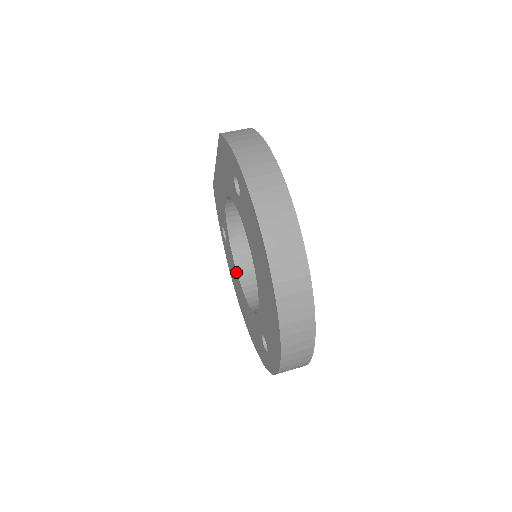
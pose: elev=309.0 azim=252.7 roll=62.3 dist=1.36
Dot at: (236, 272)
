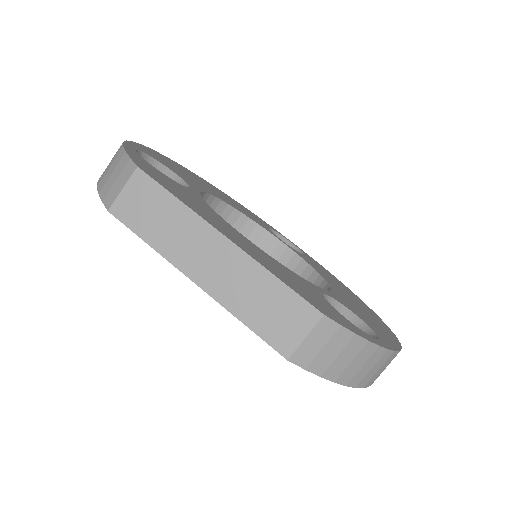
Dot at: occluded
